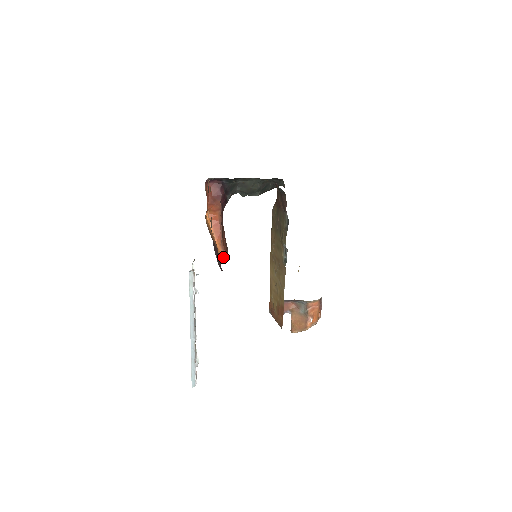
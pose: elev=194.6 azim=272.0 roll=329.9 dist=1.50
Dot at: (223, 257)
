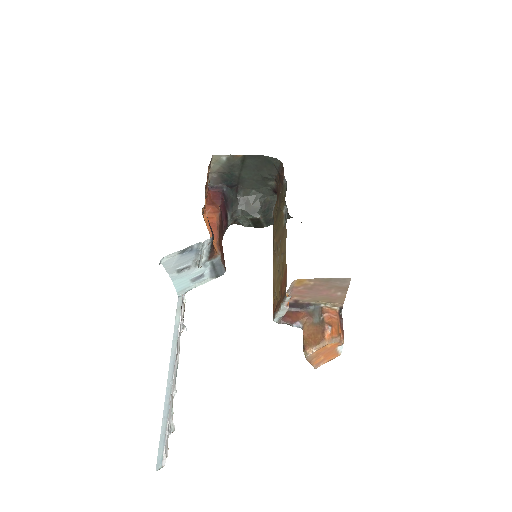
Dot at: (218, 253)
